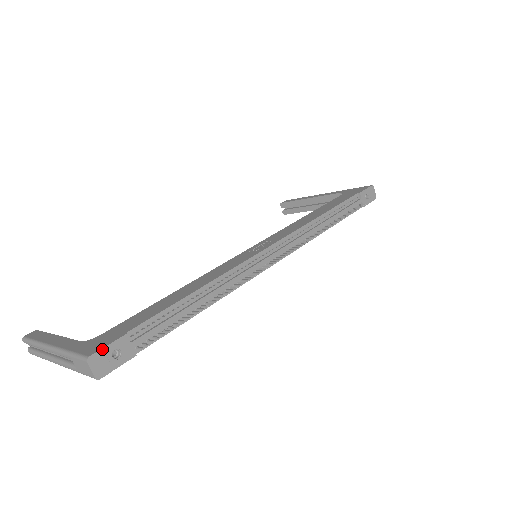
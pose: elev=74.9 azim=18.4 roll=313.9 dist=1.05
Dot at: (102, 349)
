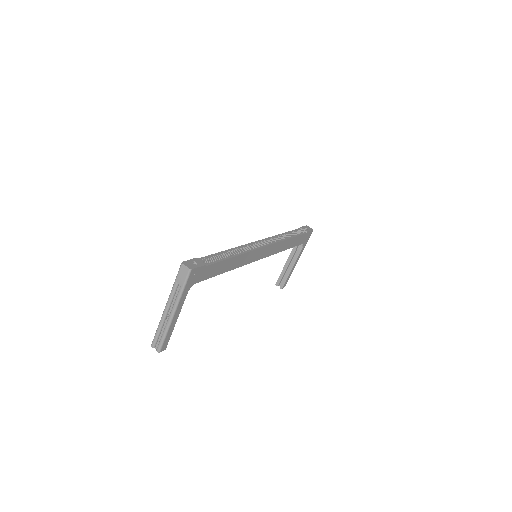
Dot at: (187, 261)
